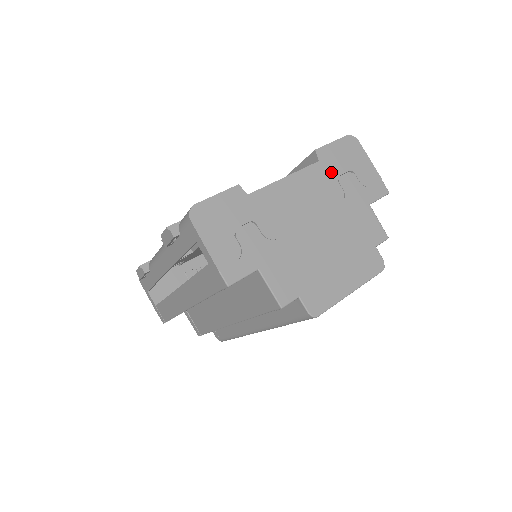
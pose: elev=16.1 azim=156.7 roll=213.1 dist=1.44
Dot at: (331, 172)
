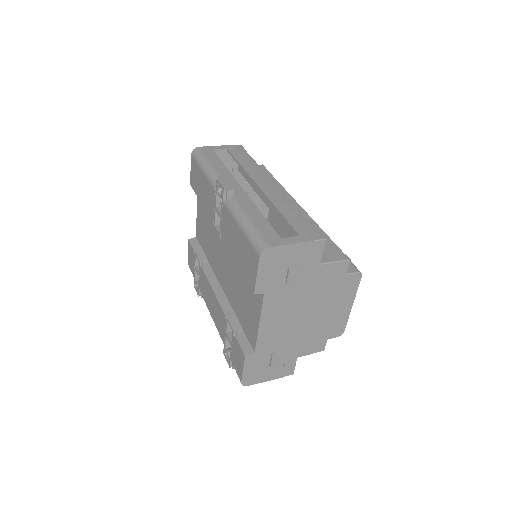
Dot at: (278, 287)
